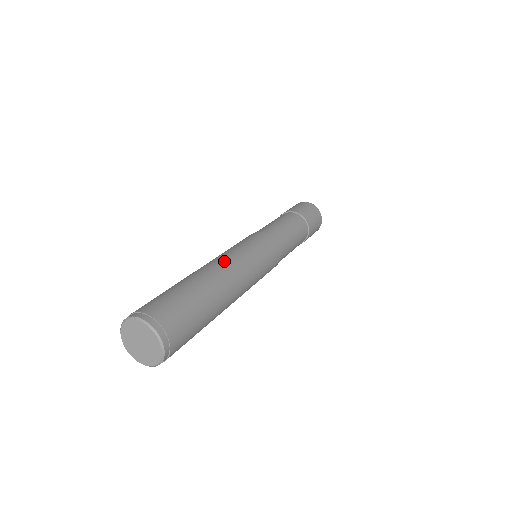
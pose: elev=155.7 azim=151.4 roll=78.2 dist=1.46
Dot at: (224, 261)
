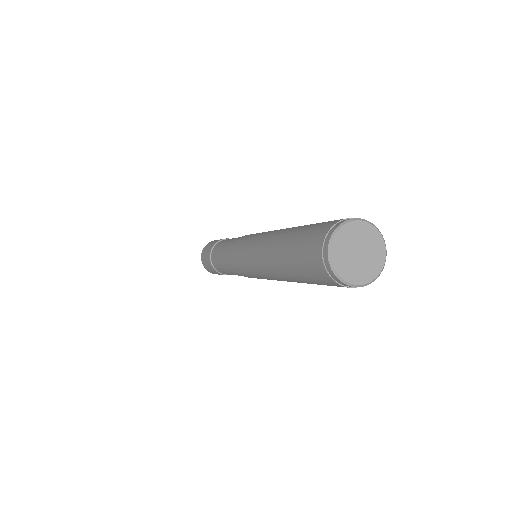
Dot at: occluded
